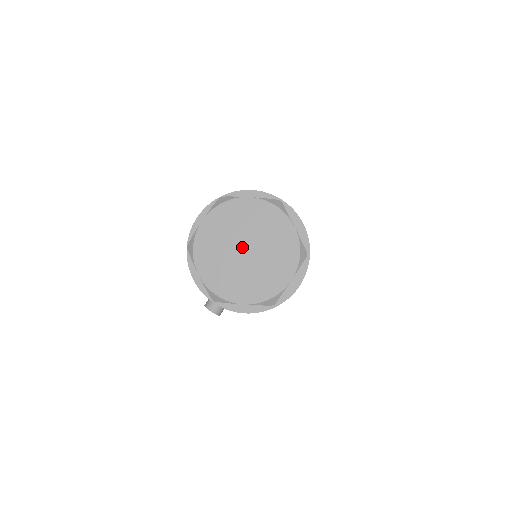
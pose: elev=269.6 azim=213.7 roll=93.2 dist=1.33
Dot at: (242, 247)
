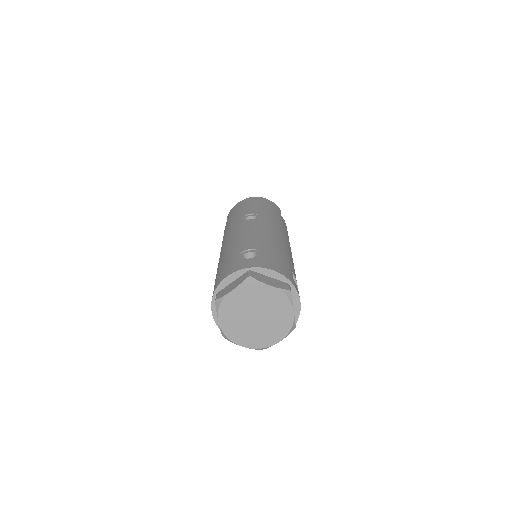
Dot at: (252, 317)
